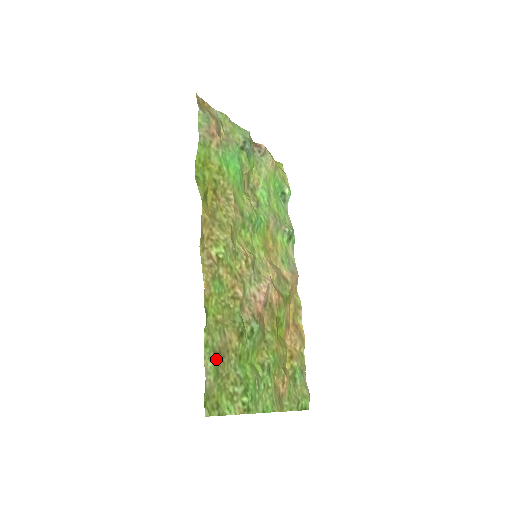
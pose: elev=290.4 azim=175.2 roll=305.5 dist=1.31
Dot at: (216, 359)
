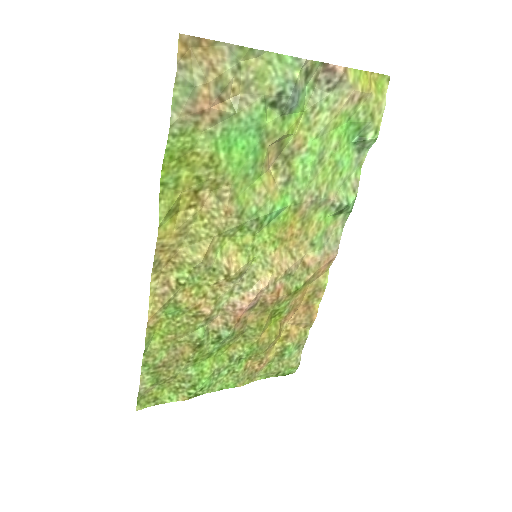
Dot at: (157, 372)
